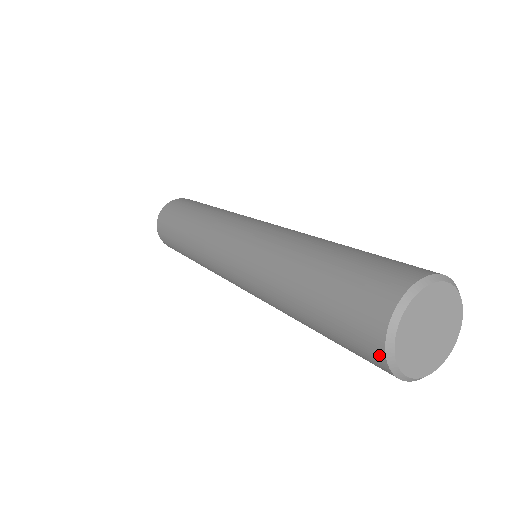
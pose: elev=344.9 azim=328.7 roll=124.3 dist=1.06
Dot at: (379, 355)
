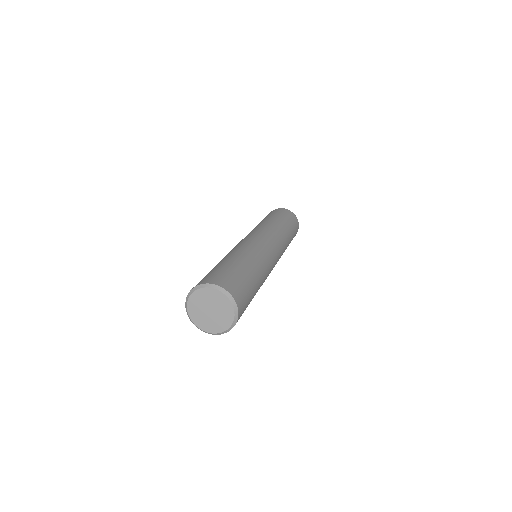
Dot at: occluded
